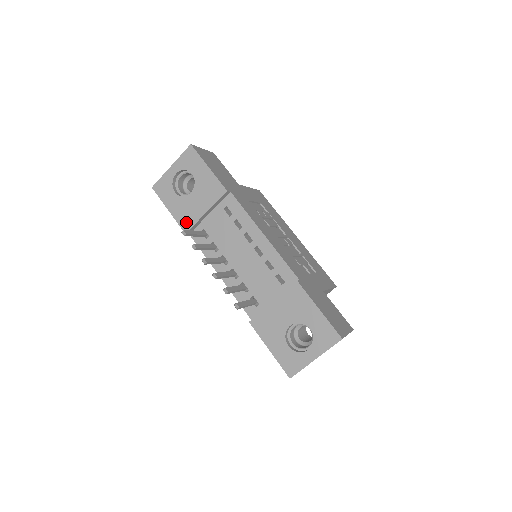
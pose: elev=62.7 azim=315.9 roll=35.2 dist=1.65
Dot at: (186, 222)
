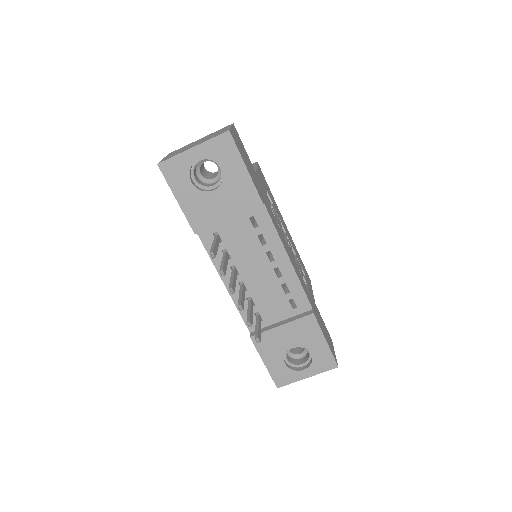
Dot at: (199, 222)
